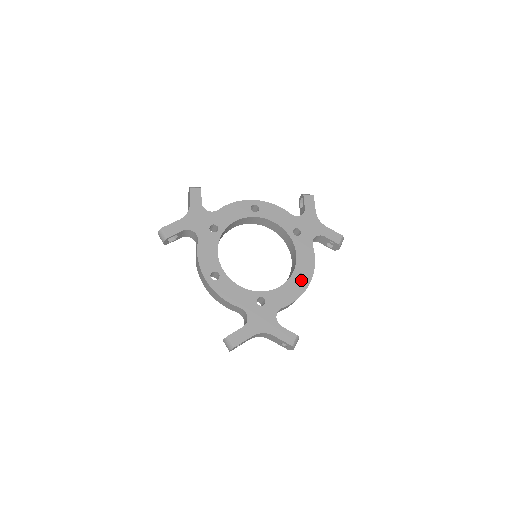
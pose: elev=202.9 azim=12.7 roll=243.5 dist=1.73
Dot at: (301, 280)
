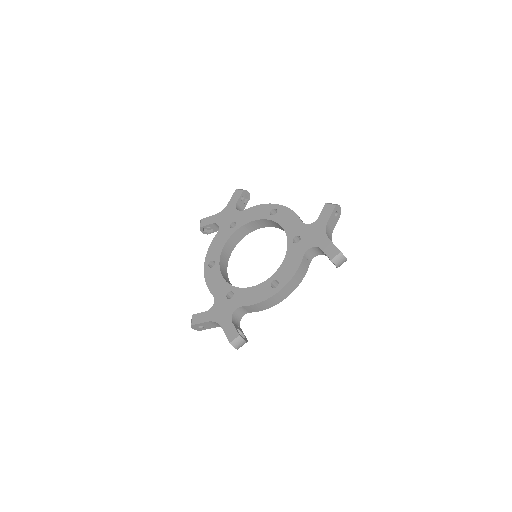
Dot at: occluded
